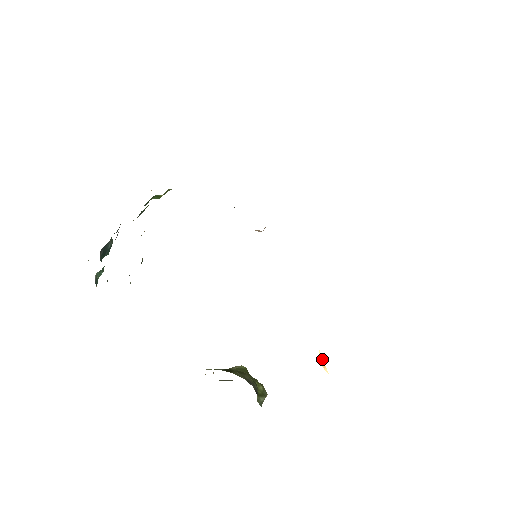
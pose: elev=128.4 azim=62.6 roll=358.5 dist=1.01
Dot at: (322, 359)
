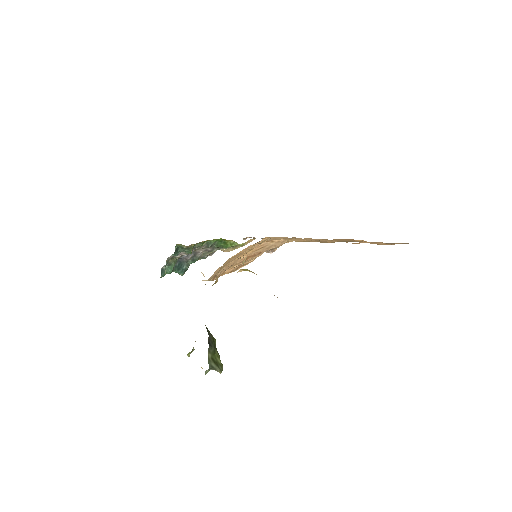
Dot at: (245, 259)
